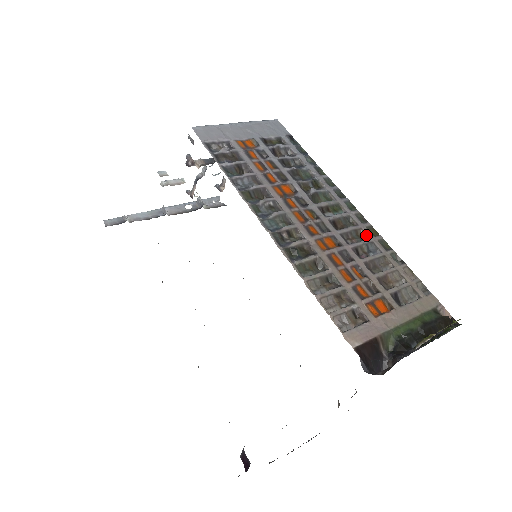
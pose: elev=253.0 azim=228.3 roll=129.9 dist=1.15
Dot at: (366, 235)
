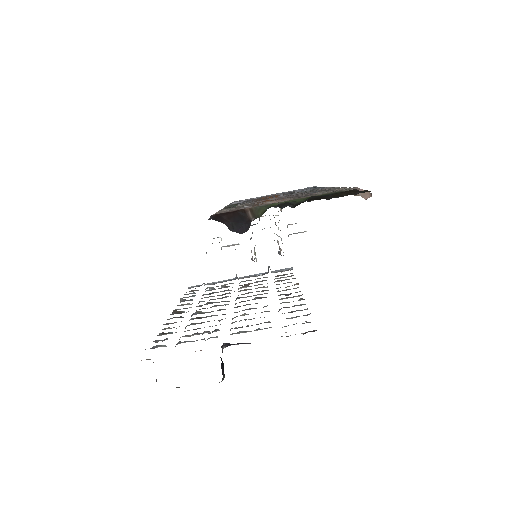
Dot at: occluded
